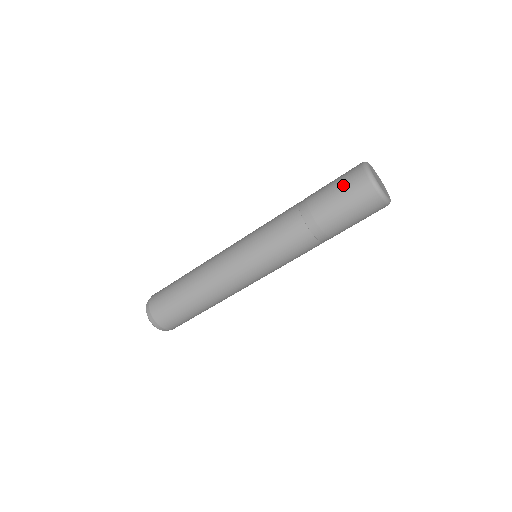
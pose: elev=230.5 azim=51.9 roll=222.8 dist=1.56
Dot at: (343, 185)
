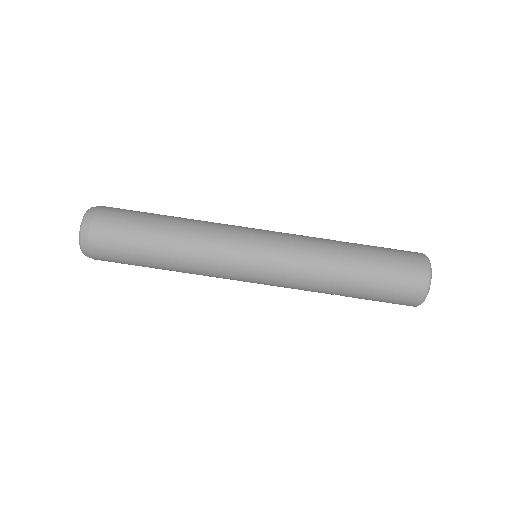
Dot at: occluded
